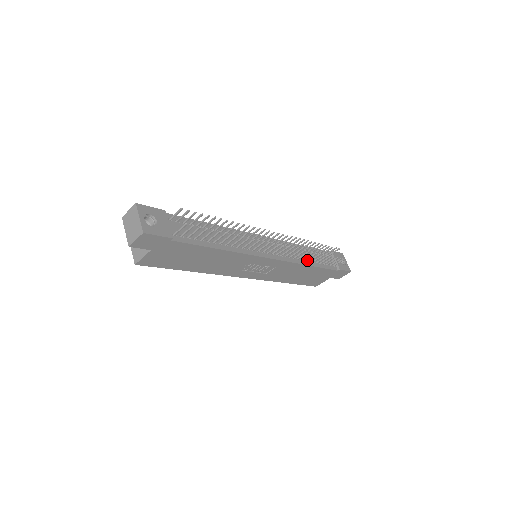
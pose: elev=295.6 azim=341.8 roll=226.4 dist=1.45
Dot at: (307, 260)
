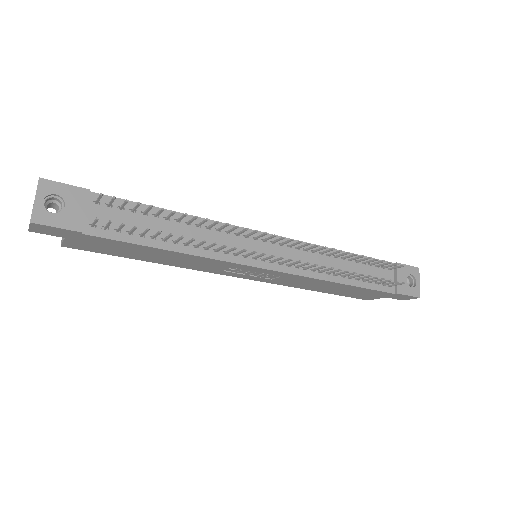
Dot at: (338, 274)
